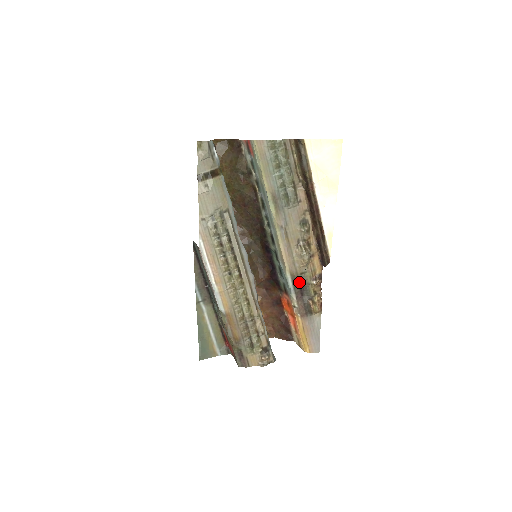
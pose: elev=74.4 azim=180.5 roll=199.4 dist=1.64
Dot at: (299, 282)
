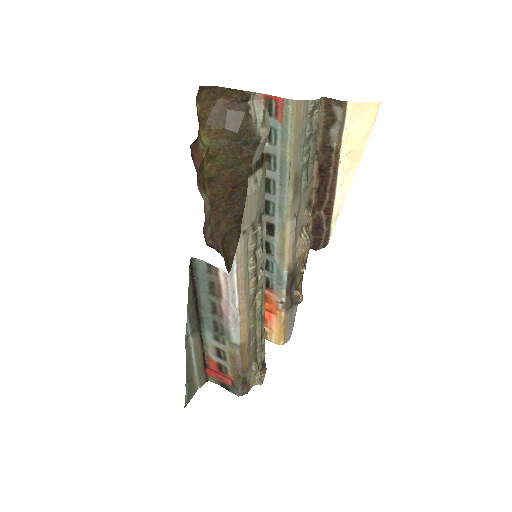
Dot at: (293, 275)
